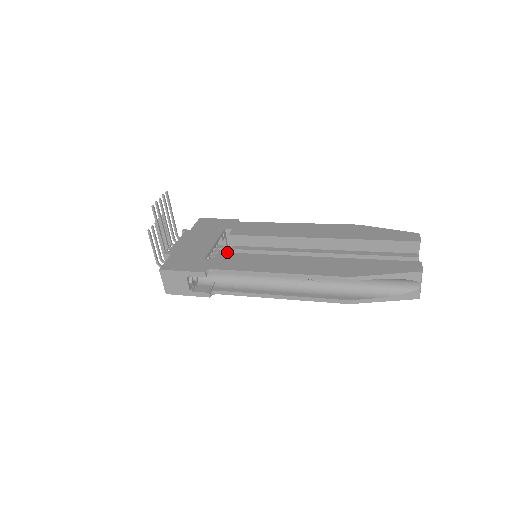
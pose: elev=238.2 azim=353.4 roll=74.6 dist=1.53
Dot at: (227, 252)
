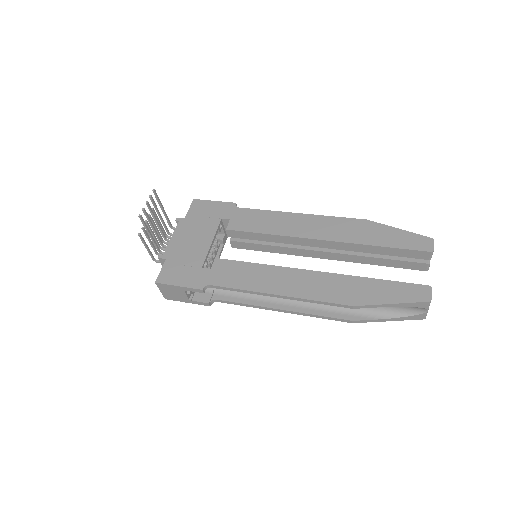
Dot at: (226, 239)
